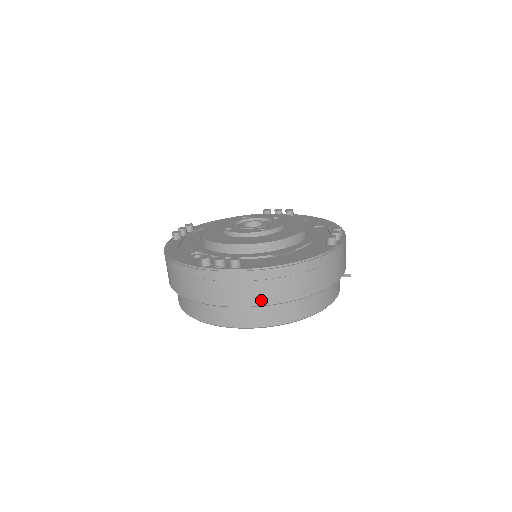
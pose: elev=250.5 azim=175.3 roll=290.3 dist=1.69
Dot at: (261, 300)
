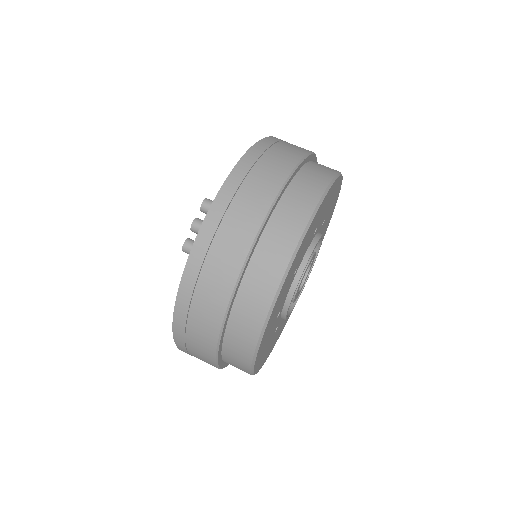
Dot at: (268, 194)
